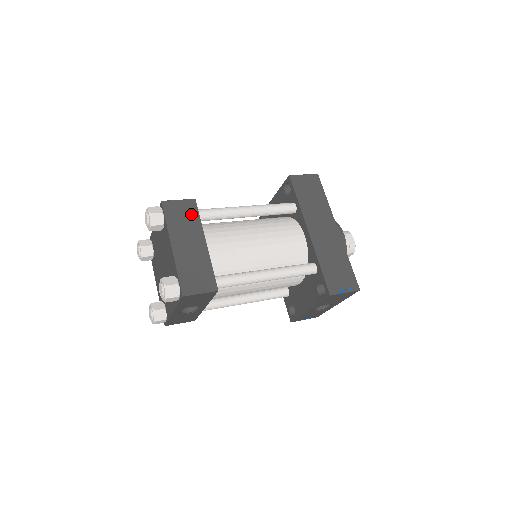
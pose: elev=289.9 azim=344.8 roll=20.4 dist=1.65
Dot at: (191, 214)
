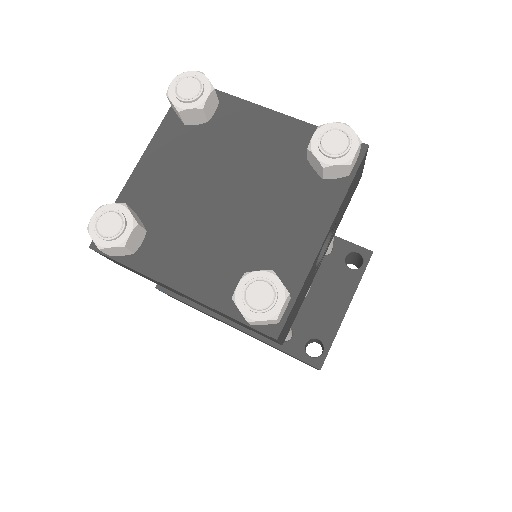
Dot at: occluded
